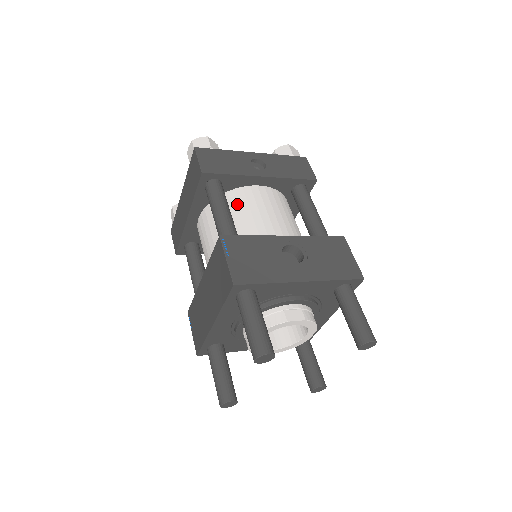
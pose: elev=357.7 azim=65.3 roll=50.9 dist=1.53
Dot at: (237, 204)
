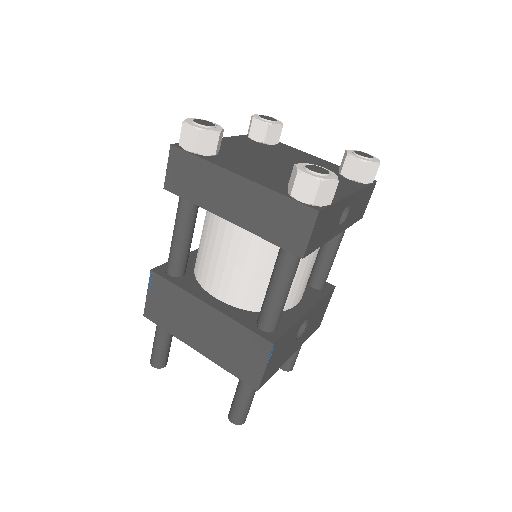
Dot at: occluded
